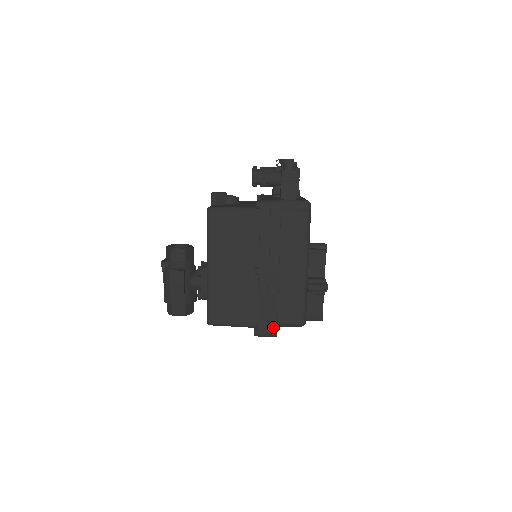
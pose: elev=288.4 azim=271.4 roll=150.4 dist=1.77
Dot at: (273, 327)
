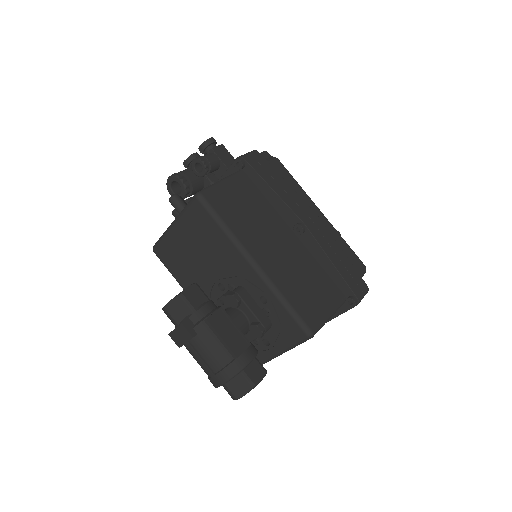
Dot at: (359, 280)
